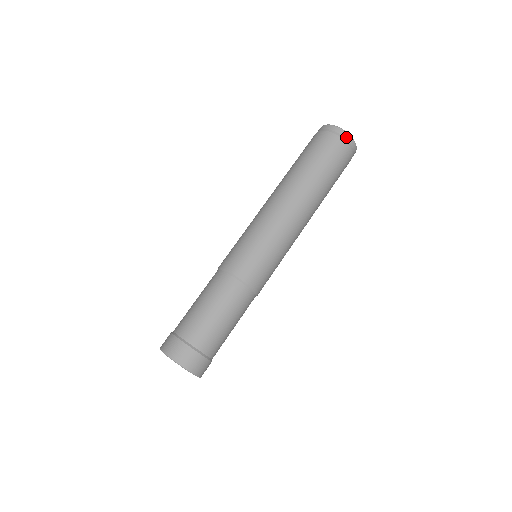
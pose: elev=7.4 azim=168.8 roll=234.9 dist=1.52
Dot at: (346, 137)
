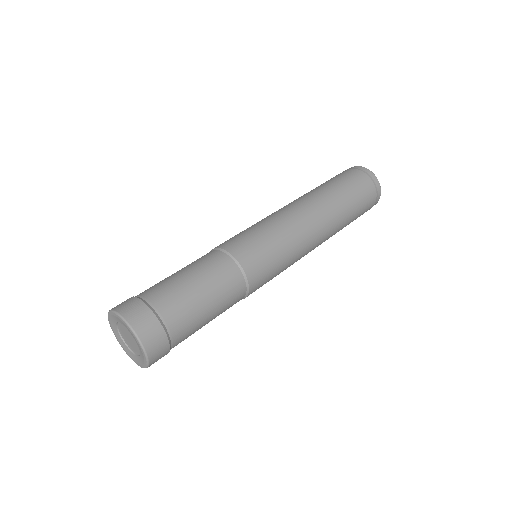
Dot at: (378, 191)
